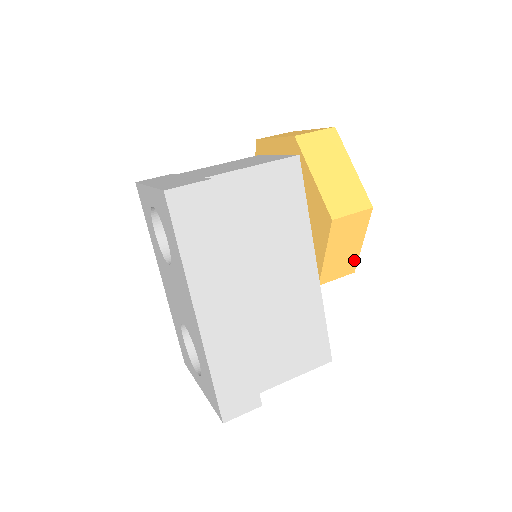
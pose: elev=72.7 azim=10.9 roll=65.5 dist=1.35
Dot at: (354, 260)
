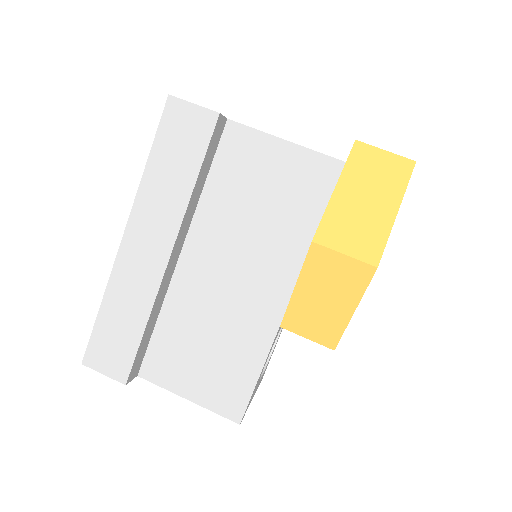
Dot at: (337, 330)
